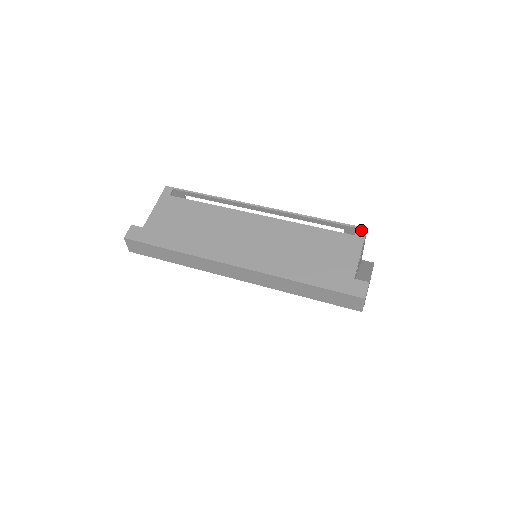
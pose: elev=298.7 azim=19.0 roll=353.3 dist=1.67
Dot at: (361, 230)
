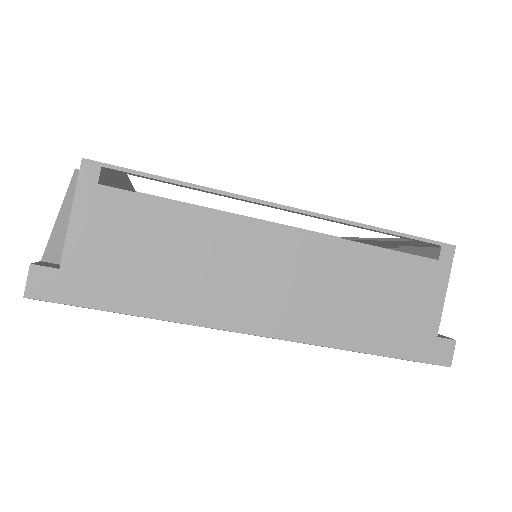
Dot at: (447, 250)
